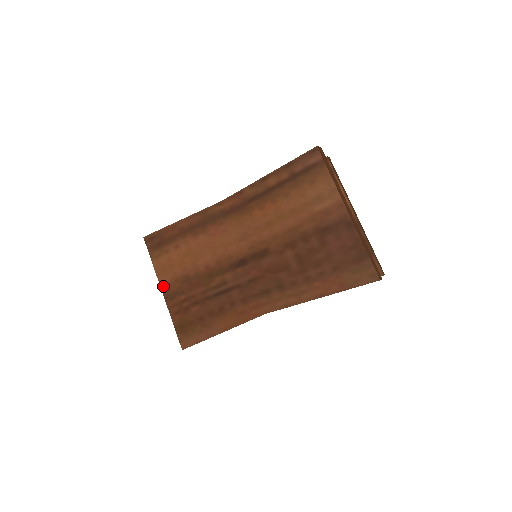
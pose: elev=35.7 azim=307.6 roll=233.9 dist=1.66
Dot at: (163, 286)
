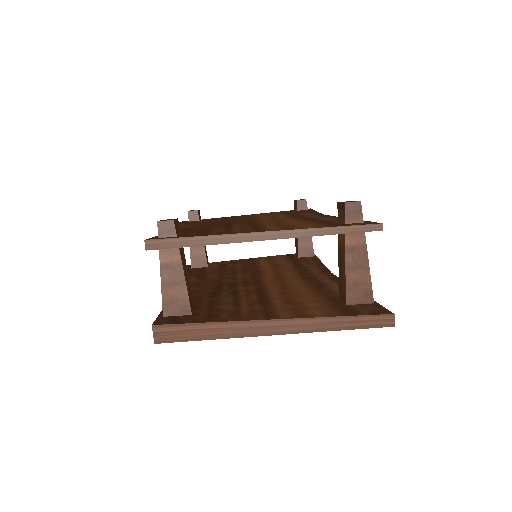
Dot at: occluded
